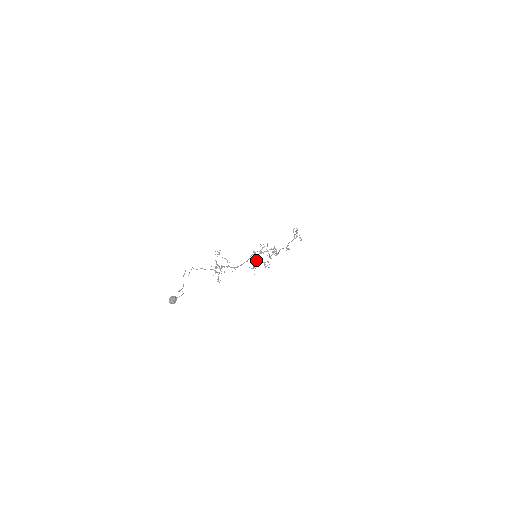
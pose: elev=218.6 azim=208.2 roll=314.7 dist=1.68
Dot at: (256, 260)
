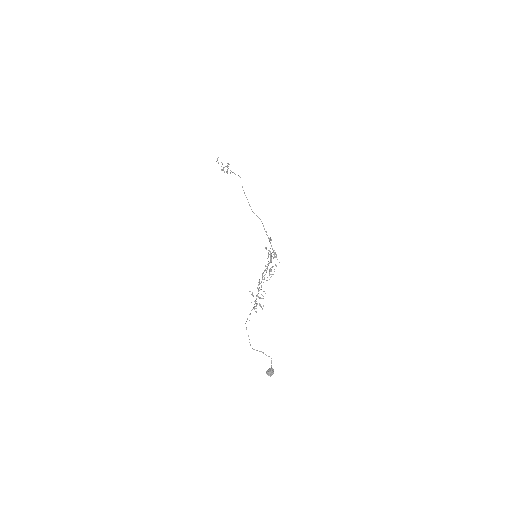
Dot at: occluded
